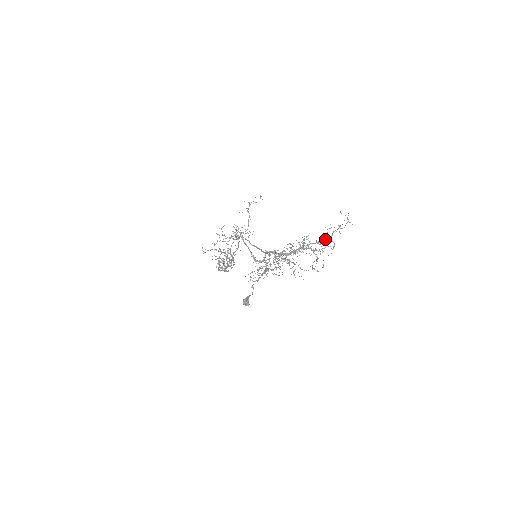
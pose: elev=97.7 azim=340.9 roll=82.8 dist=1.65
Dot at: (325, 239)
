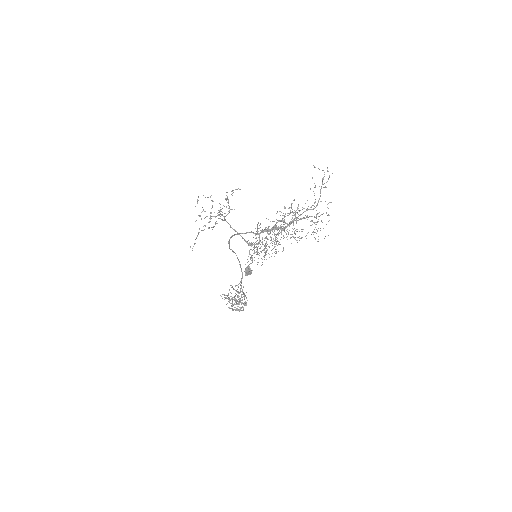
Dot at: (315, 201)
